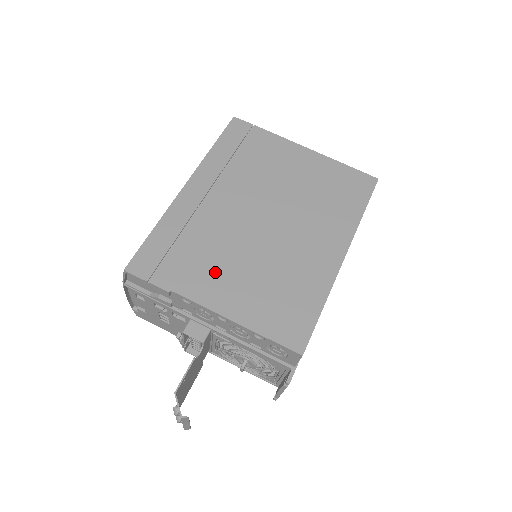
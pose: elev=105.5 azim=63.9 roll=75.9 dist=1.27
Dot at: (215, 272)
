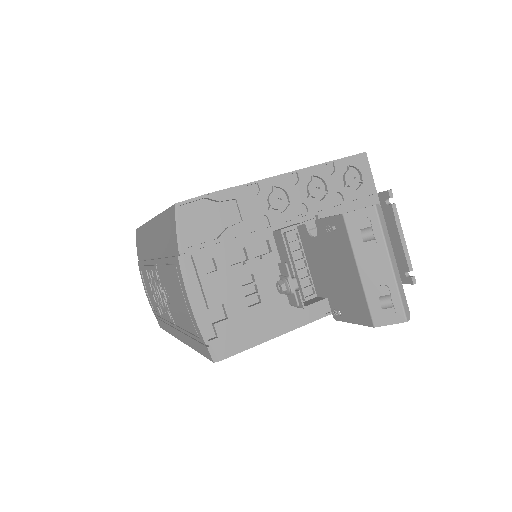
Dot at: occluded
